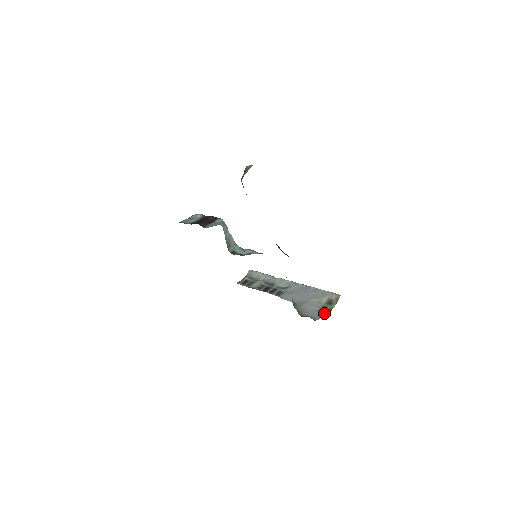
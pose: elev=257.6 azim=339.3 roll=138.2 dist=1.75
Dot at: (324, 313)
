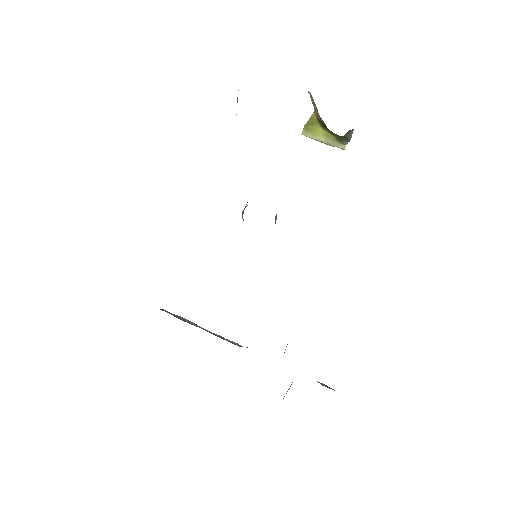
Dot at: occluded
